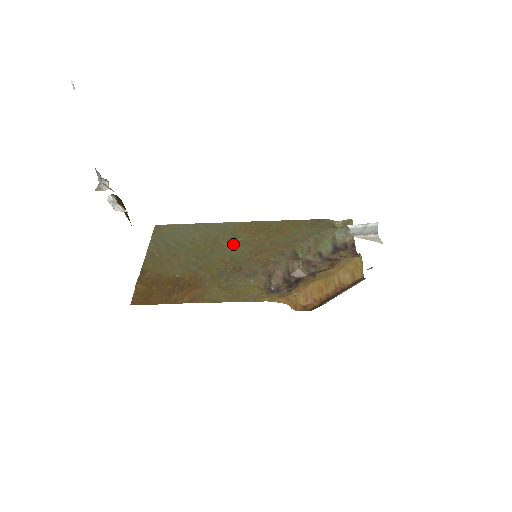
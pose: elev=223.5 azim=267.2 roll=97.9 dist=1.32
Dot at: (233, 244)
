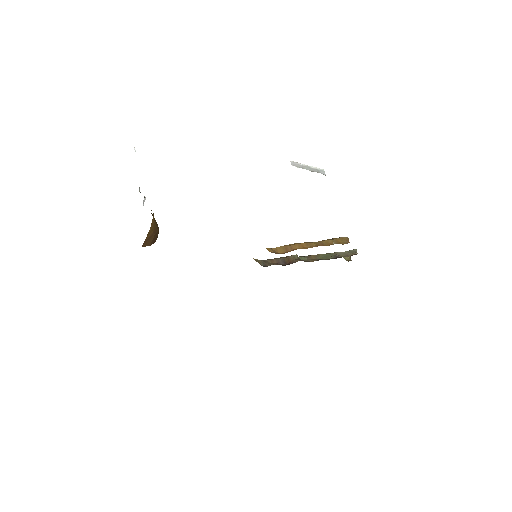
Dot at: occluded
